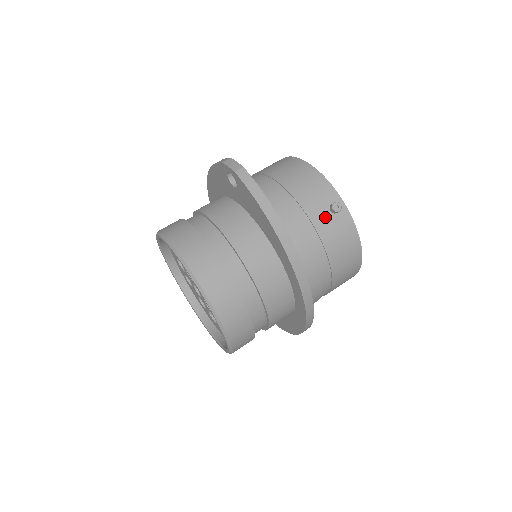
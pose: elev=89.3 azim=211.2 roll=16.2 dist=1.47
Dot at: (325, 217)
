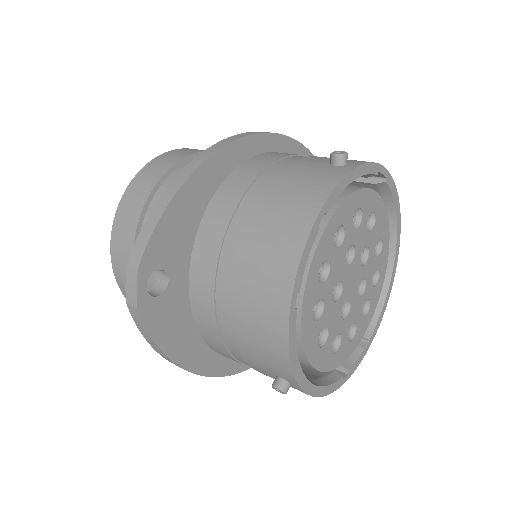
Dot at: (268, 374)
